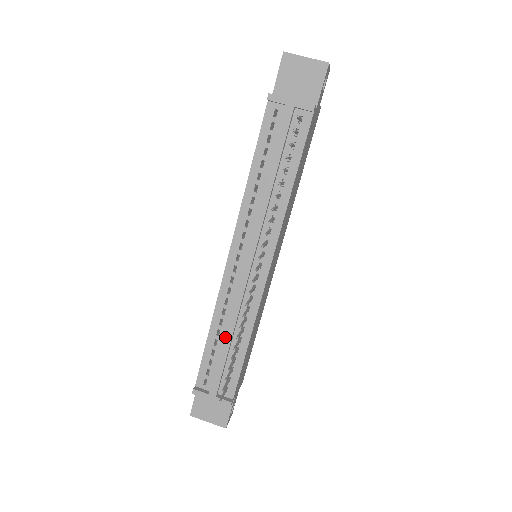
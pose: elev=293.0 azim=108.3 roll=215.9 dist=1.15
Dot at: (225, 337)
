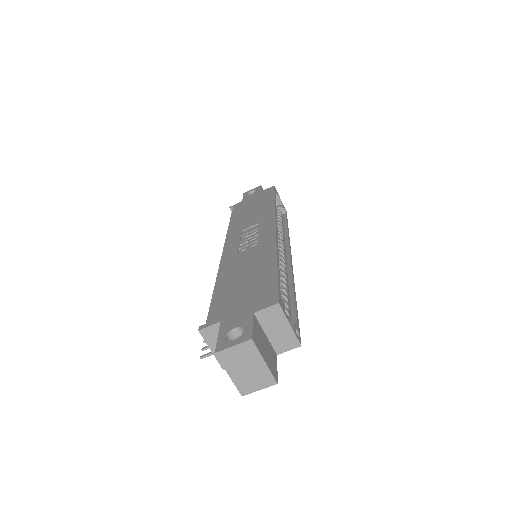
Dot at: occluded
